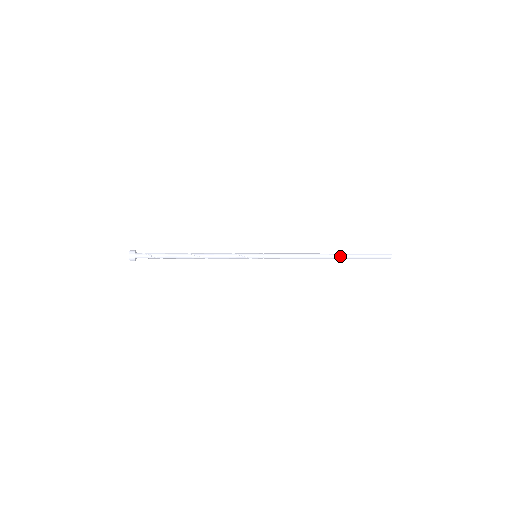
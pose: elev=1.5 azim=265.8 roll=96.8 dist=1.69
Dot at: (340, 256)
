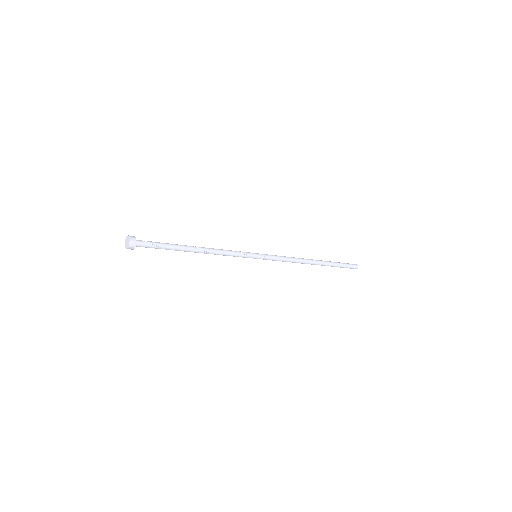
Dot at: (323, 263)
